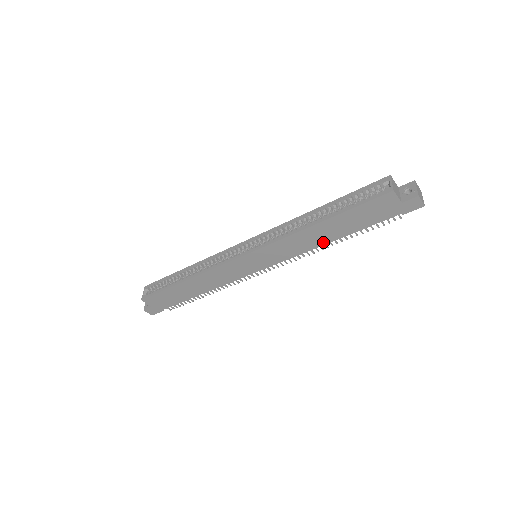
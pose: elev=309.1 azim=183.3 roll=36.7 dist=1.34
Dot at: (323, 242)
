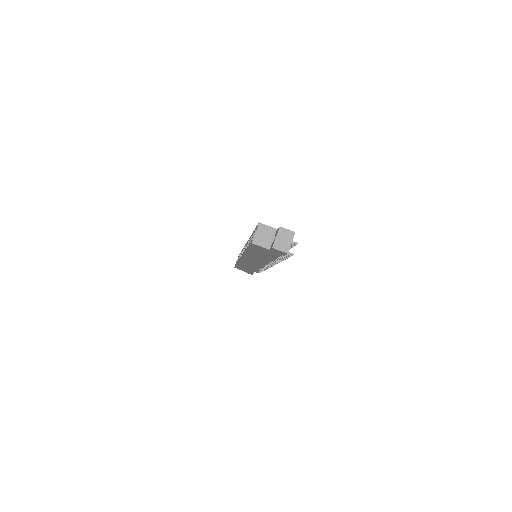
Dot at: (267, 261)
